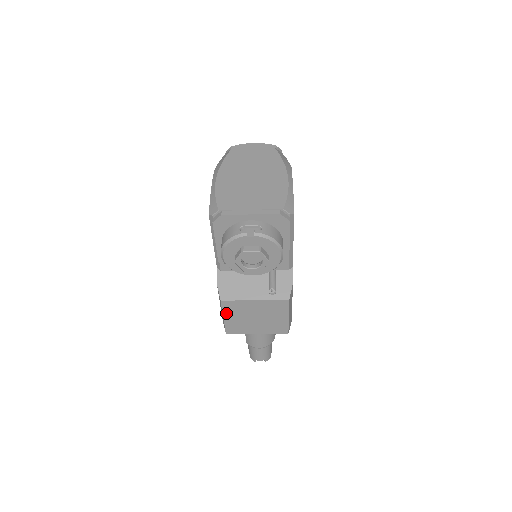
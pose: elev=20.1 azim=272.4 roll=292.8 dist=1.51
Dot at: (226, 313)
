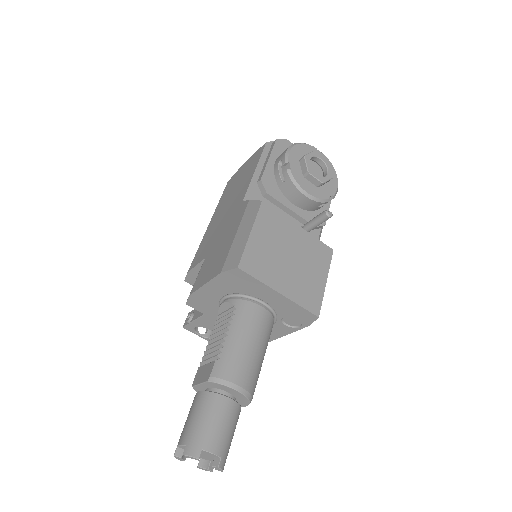
Dot at: (258, 226)
